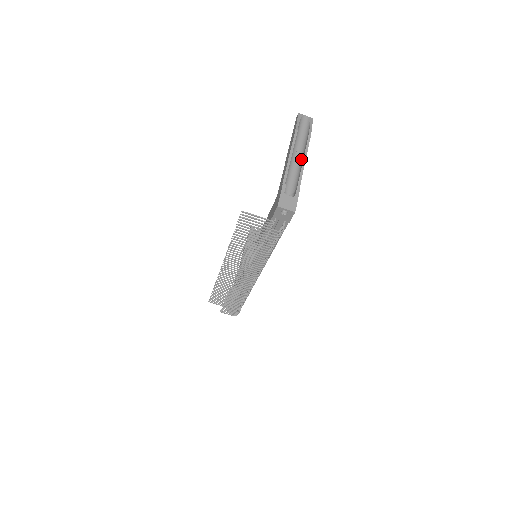
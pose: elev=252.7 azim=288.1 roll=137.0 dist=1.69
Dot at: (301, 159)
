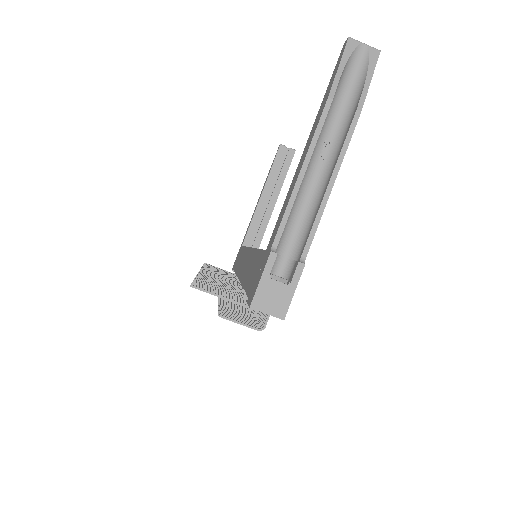
Dot at: (327, 173)
